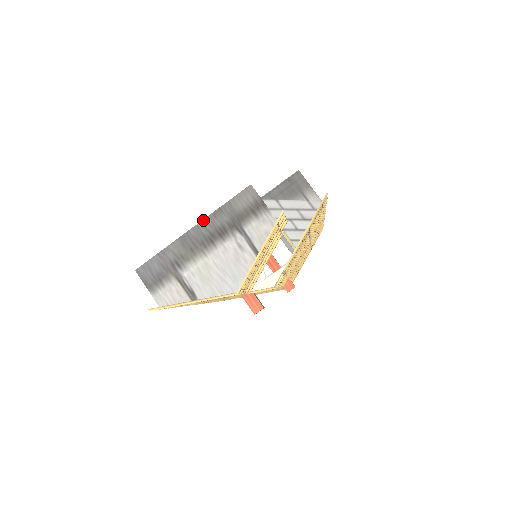
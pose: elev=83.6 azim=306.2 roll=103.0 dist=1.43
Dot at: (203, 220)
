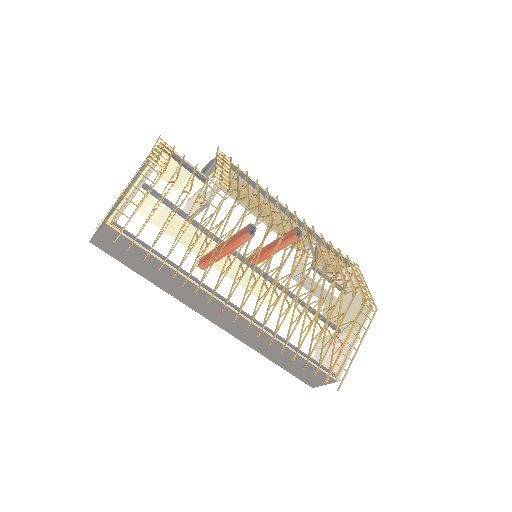
Dot at: occluded
